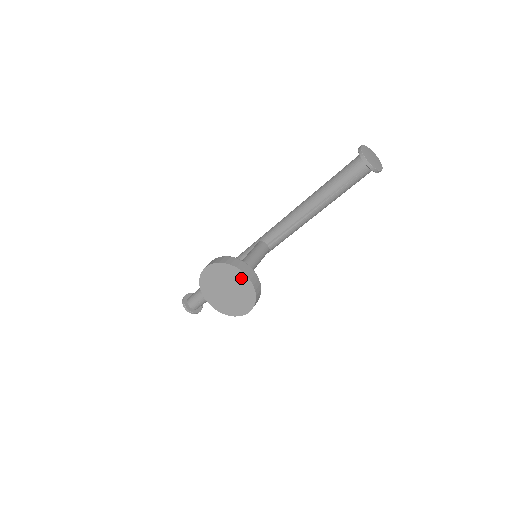
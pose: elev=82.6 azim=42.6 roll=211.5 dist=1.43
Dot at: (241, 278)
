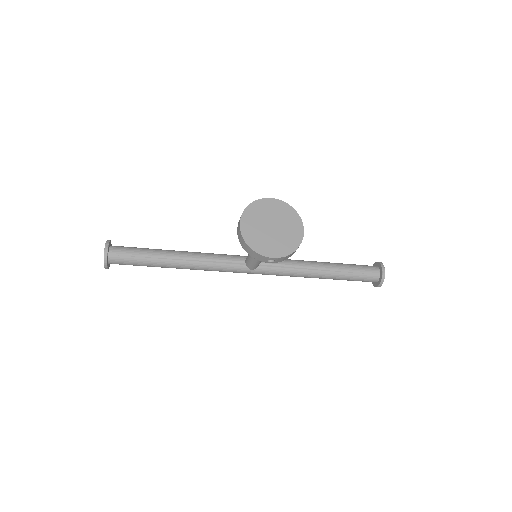
Dot at: (297, 228)
